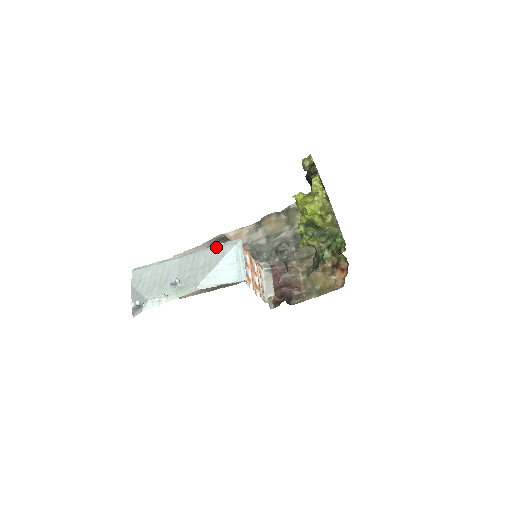
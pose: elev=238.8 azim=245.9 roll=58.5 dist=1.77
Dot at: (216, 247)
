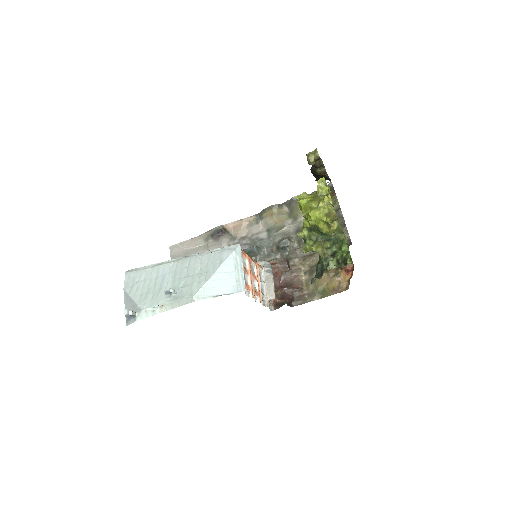
Dot at: (213, 252)
